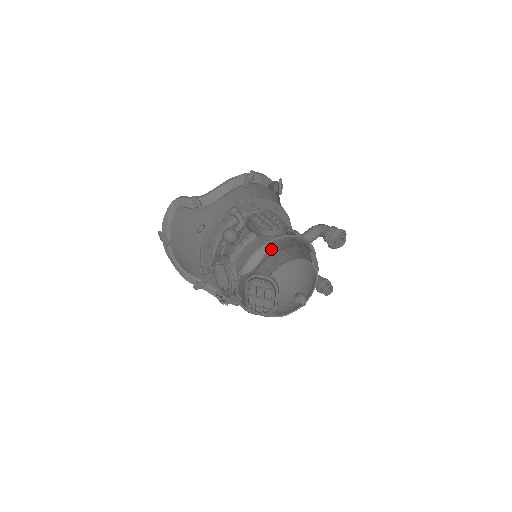
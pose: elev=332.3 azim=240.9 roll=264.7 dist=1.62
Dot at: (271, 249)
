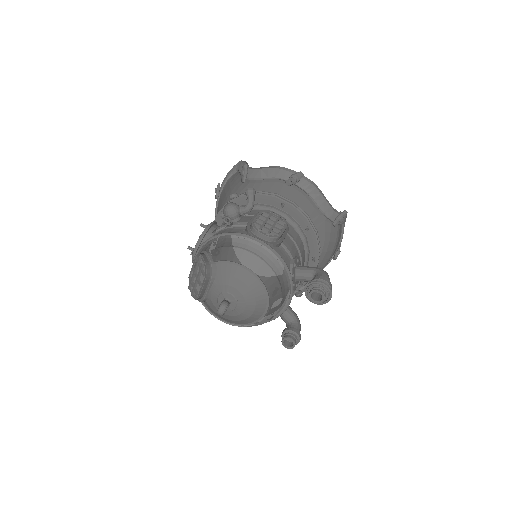
Dot at: (238, 242)
